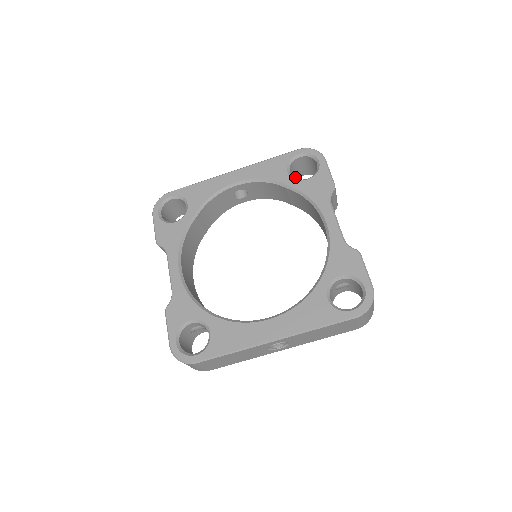
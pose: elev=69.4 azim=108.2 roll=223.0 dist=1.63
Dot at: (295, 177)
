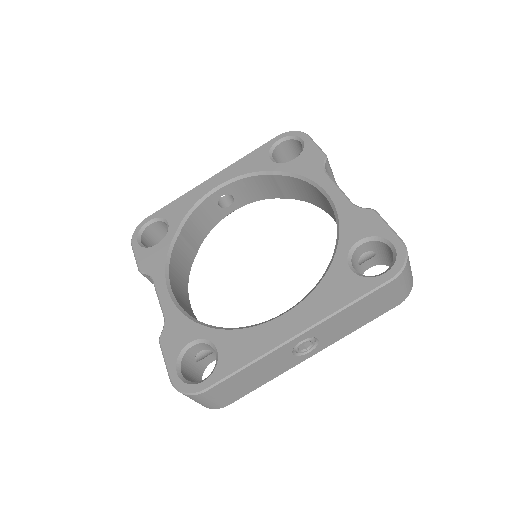
Dot at: occluded
